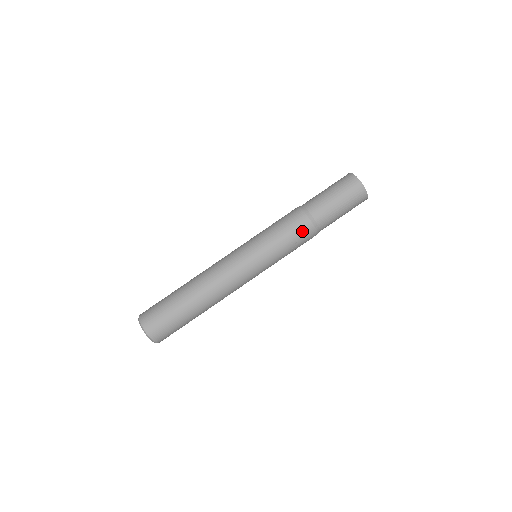
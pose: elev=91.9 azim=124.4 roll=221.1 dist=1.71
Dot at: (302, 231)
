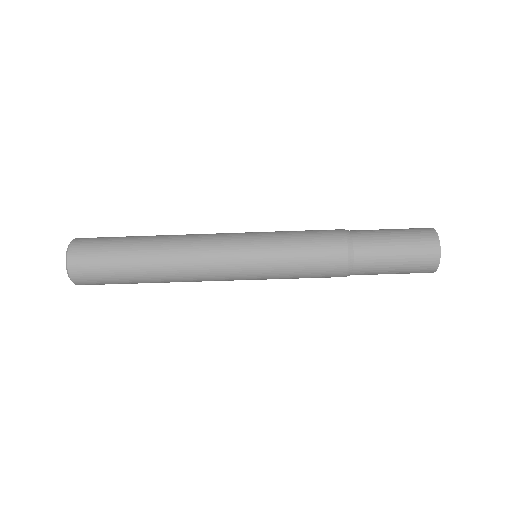
Dot at: occluded
